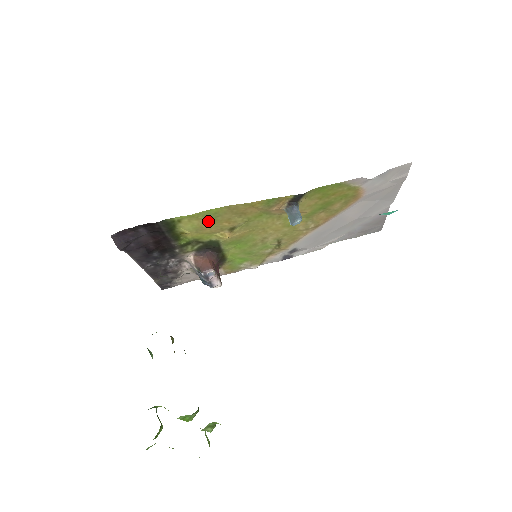
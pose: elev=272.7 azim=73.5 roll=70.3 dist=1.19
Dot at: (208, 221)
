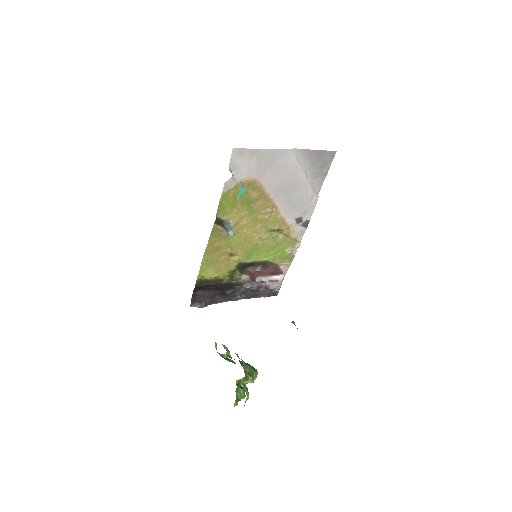
Dot at: (213, 265)
